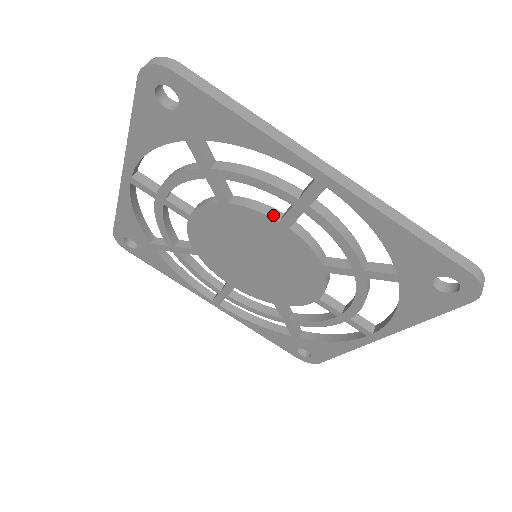
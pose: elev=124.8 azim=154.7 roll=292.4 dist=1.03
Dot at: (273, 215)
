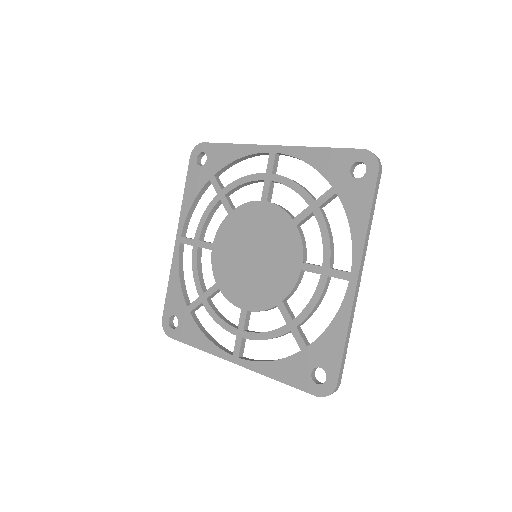
Dot at: (258, 201)
